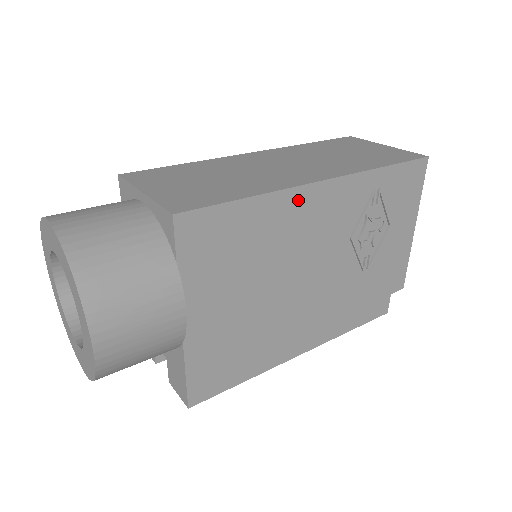
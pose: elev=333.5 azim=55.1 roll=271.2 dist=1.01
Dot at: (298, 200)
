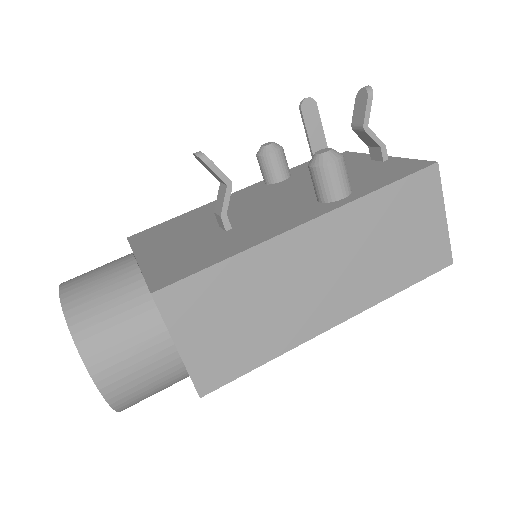
Dot at: occluded
